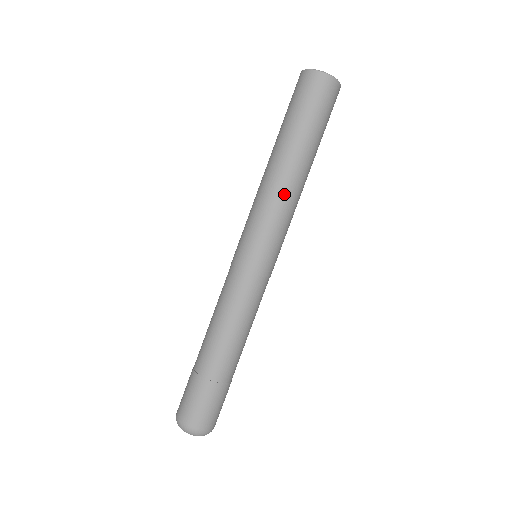
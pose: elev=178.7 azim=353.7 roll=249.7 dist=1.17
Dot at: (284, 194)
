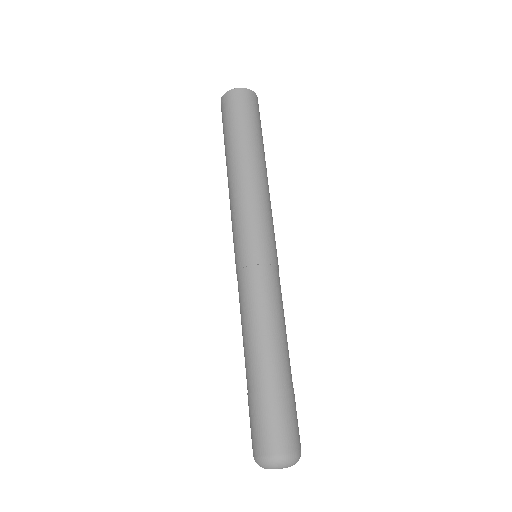
Dot at: (250, 187)
